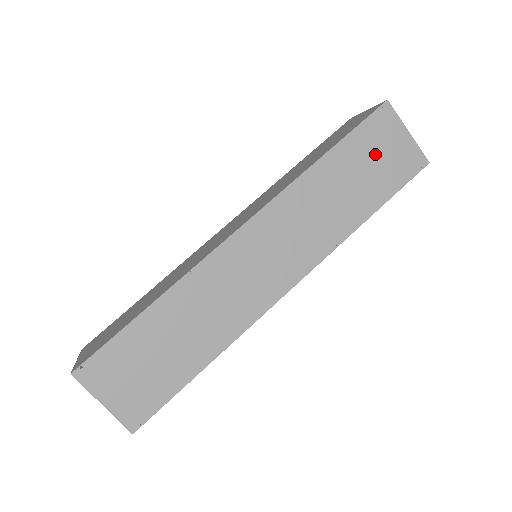
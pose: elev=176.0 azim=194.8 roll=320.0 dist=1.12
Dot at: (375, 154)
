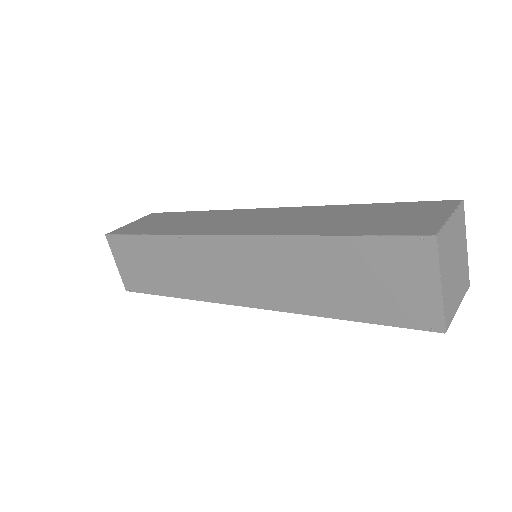
Dot at: (381, 275)
